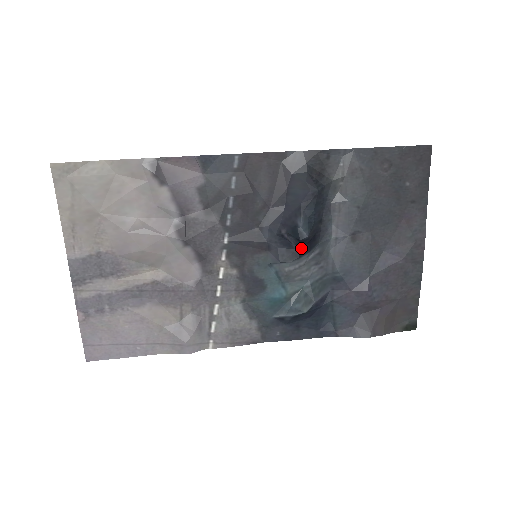
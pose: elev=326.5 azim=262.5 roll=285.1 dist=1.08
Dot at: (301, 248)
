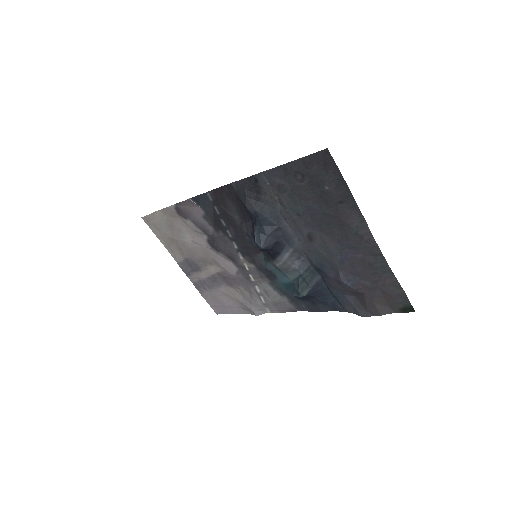
Dot at: (271, 253)
